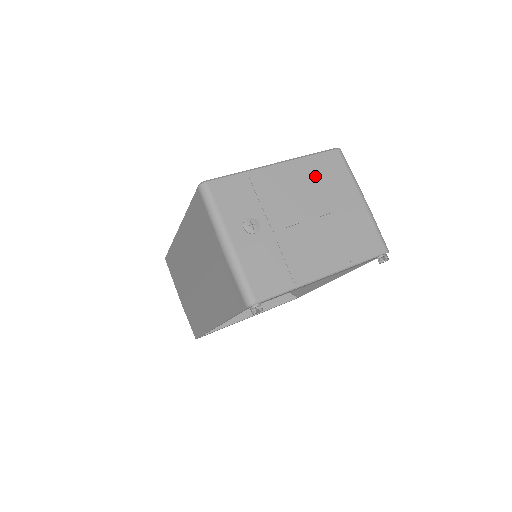
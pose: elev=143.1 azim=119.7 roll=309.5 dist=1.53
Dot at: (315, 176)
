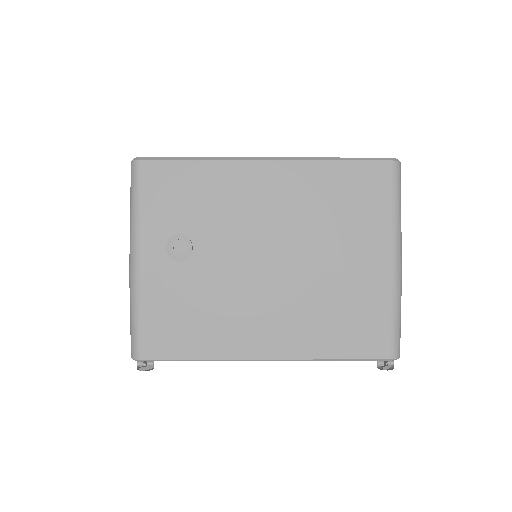
Dot at: (324, 198)
